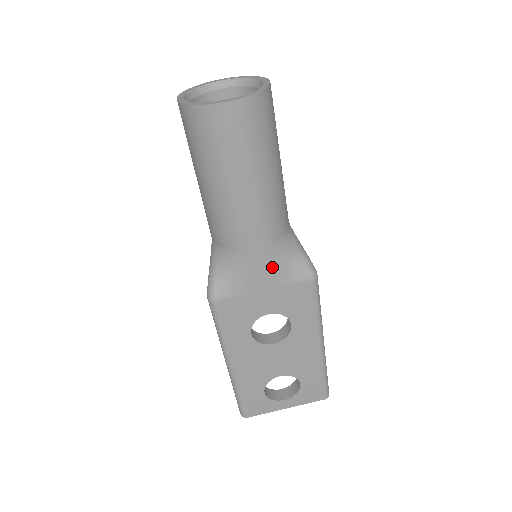
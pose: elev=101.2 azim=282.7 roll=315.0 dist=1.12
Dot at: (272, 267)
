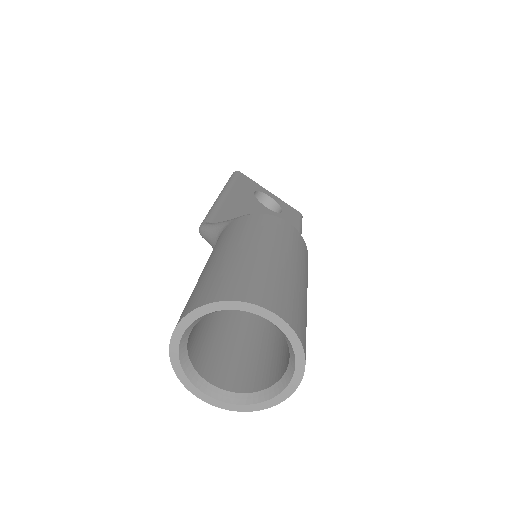
Dot at: occluded
